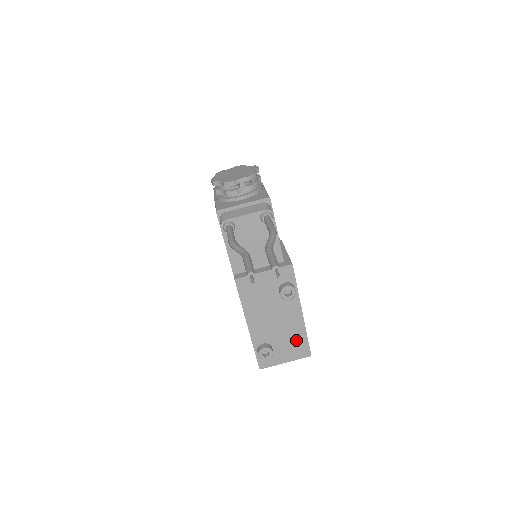
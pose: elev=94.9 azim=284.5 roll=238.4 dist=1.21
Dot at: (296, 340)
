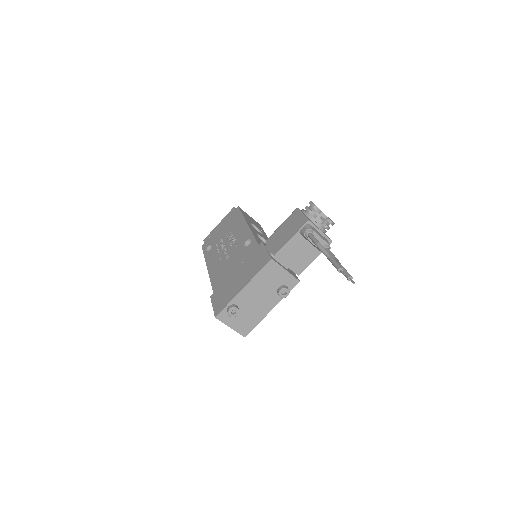
Dot at: (251, 321)
